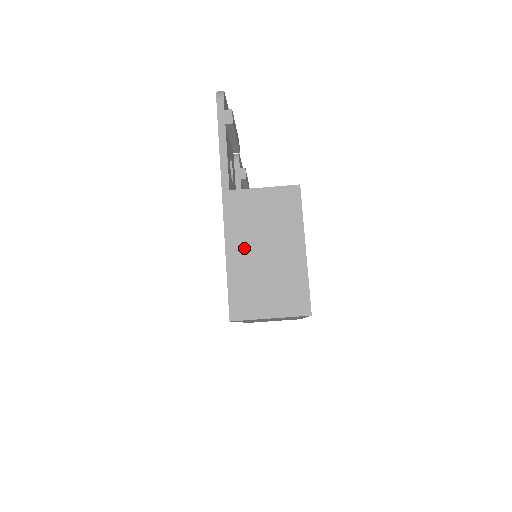
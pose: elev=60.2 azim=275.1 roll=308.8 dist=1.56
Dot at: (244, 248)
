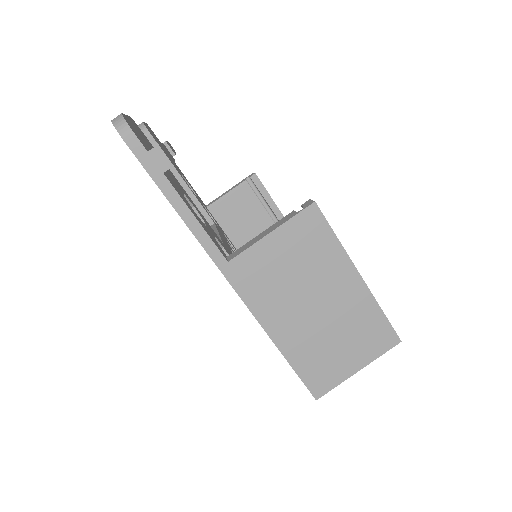
Dot at: (288, 319)
